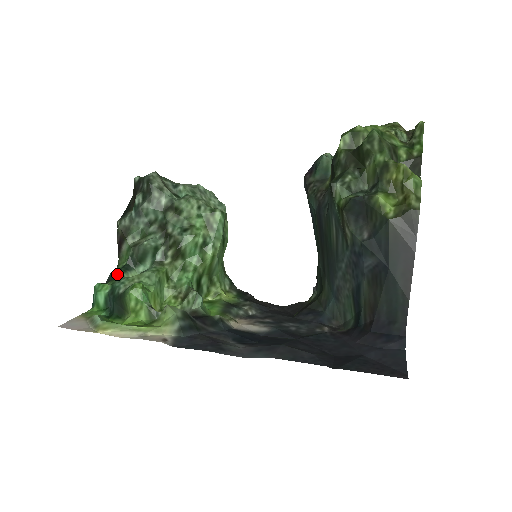
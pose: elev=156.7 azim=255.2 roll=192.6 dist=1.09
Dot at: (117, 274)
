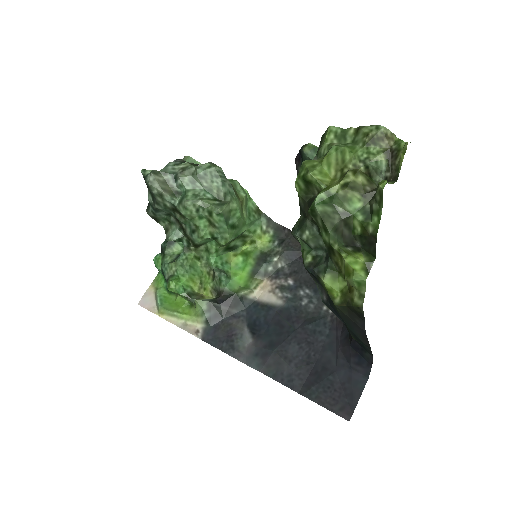
Dot at: (164, 251)
